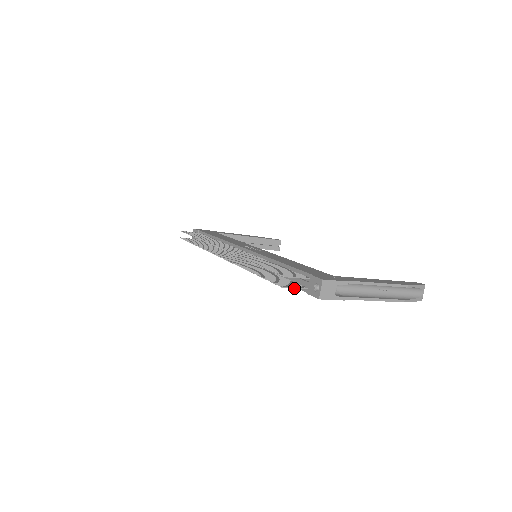
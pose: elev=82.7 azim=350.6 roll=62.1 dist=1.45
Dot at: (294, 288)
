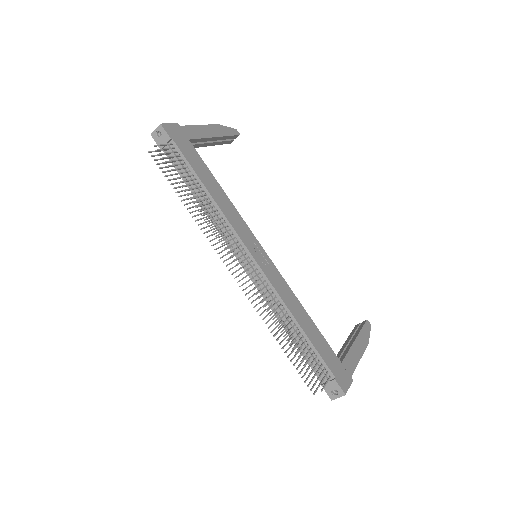
Dot at: occluded
